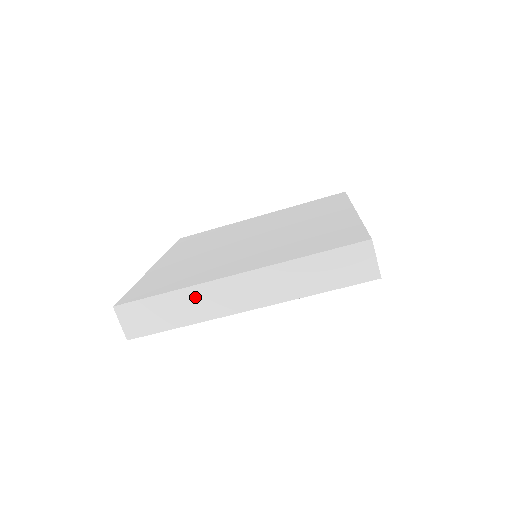
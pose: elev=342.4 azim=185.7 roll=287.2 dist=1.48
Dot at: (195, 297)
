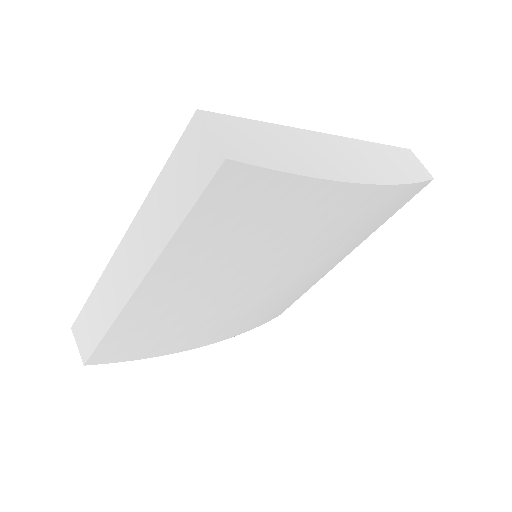
Dot at: (105, 290)
